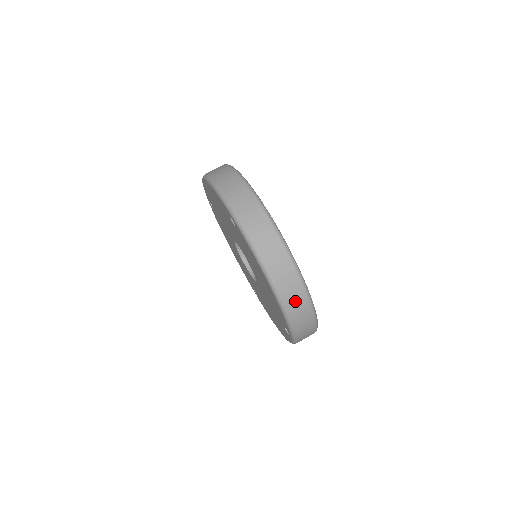
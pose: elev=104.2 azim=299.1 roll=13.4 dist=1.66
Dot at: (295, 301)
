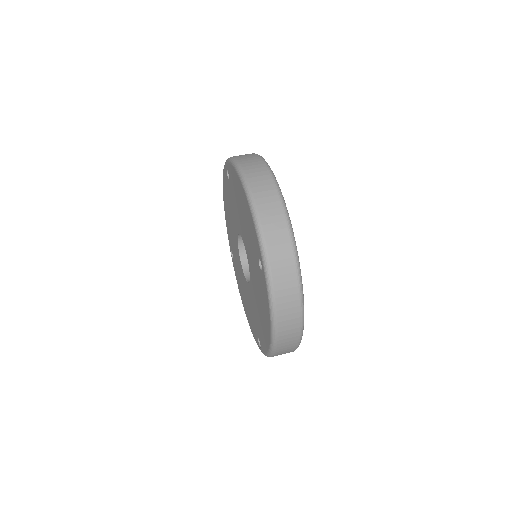
Dot at: (285, 349)
